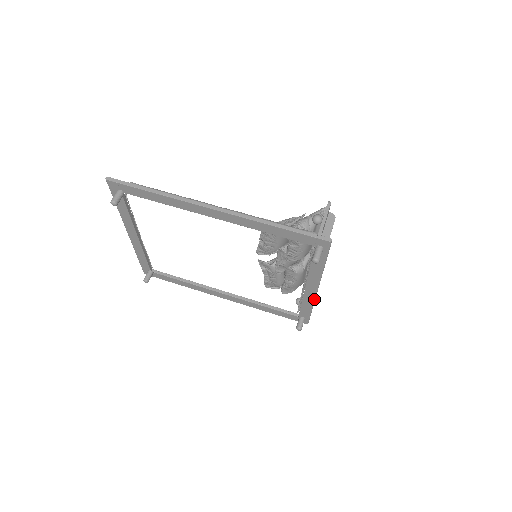
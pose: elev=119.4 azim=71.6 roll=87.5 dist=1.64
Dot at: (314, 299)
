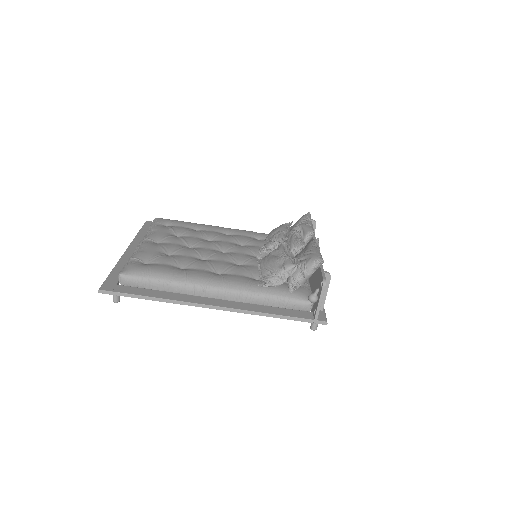
Dot at: occluded
